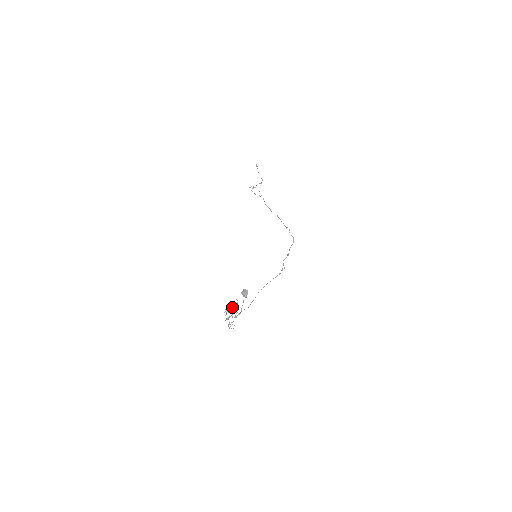
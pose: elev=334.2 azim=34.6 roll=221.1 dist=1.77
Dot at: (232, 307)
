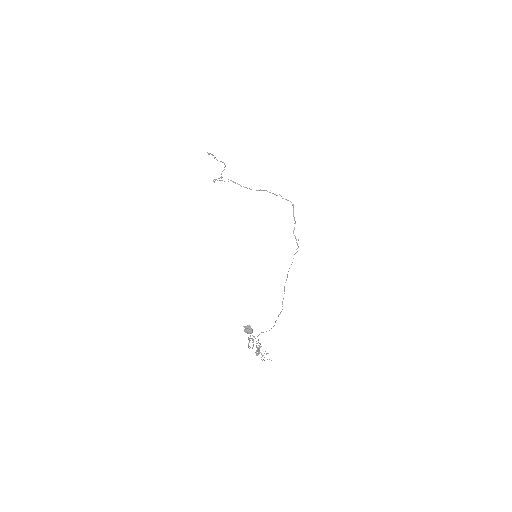
Dot at: occluded
